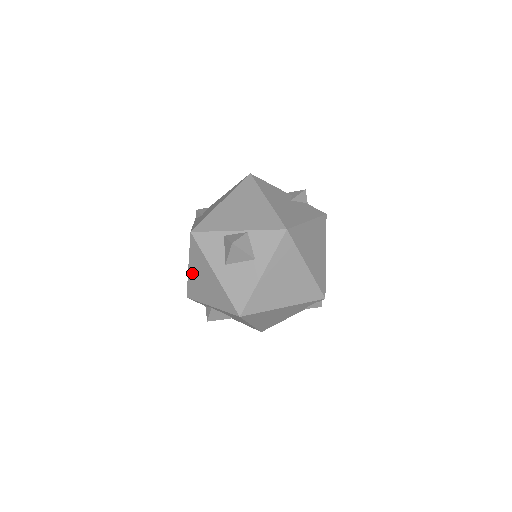
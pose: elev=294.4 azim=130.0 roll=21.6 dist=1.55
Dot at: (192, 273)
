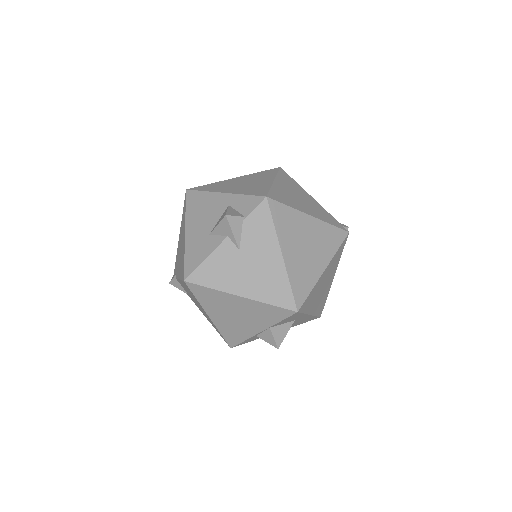
Dot at: occluded
